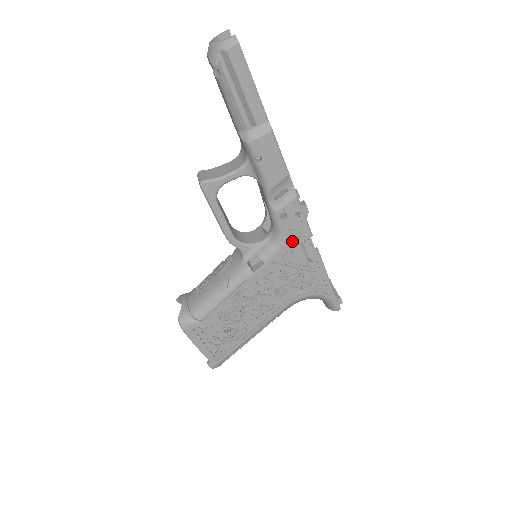
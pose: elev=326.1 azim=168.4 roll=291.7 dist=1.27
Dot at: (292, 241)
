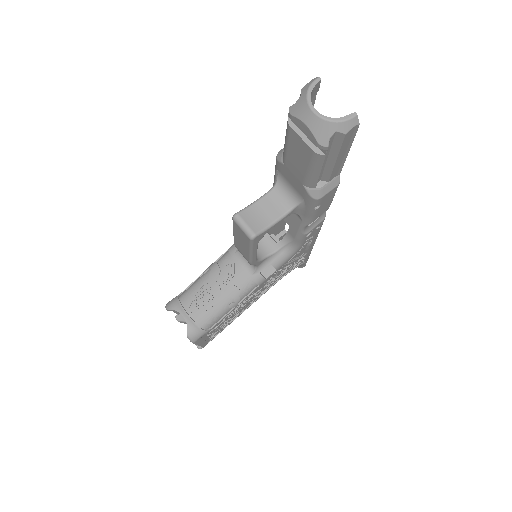
Dot at: occluded
